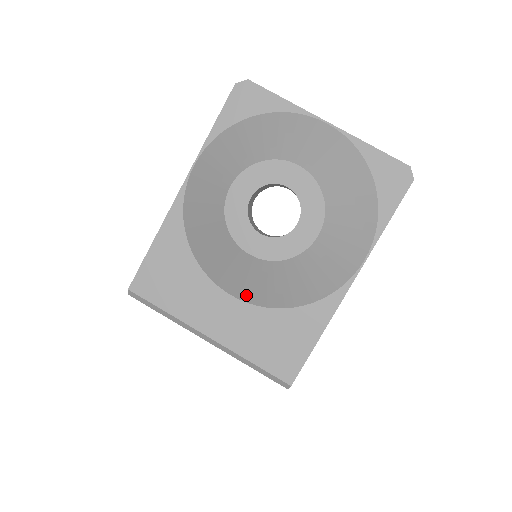
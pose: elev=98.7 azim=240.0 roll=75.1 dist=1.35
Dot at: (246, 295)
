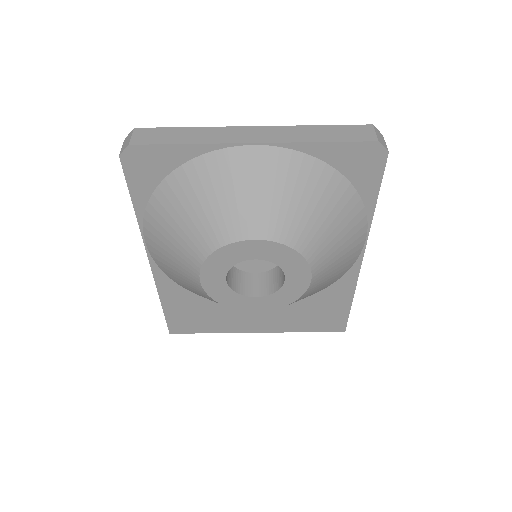
Dot at: occluded
